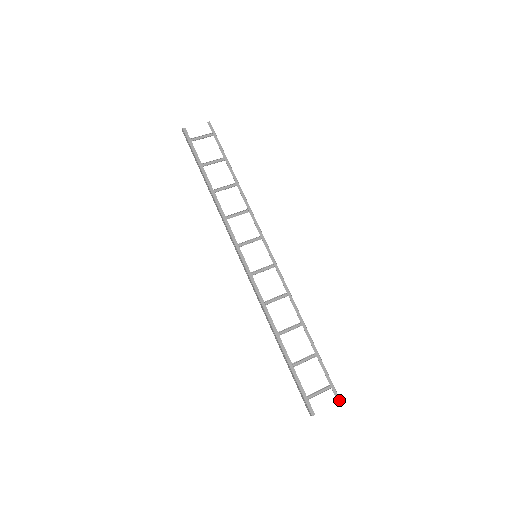
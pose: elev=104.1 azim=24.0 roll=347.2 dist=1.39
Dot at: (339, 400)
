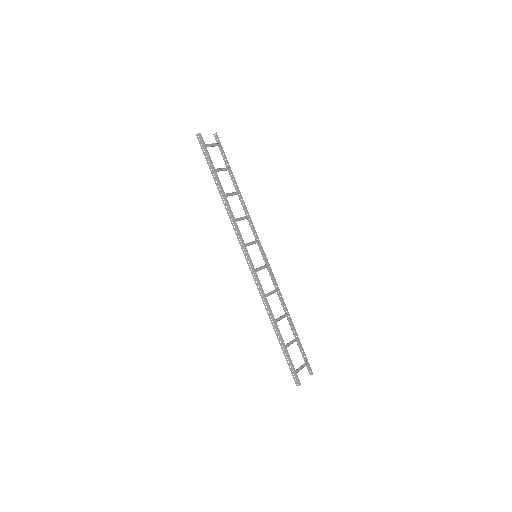
Dot at: (312, 373)
